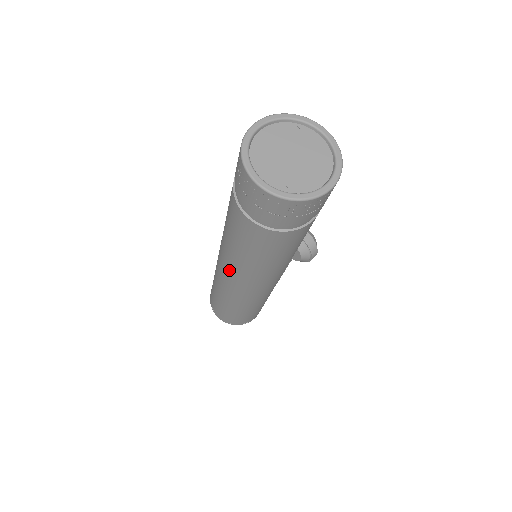
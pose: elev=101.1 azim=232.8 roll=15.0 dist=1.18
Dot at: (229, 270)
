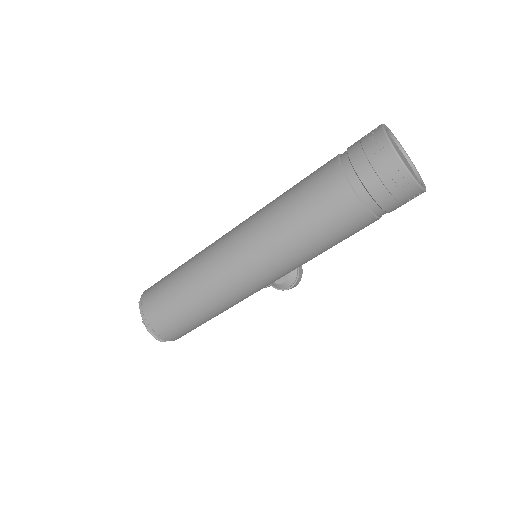
Dot at: (249, 245)
